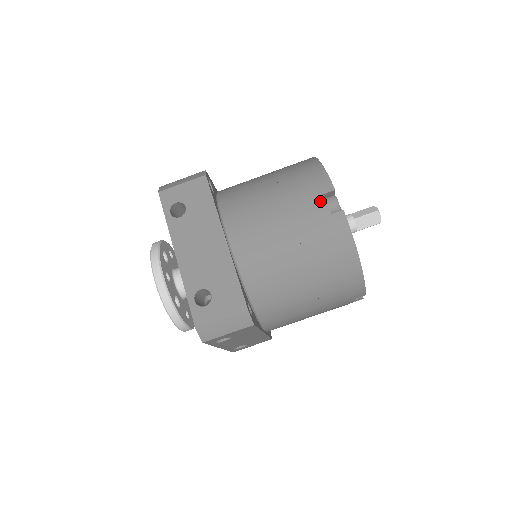
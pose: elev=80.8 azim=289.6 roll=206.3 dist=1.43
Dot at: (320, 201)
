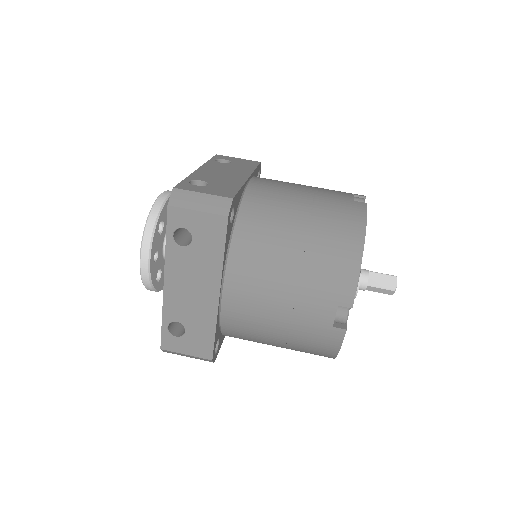
Dot at: (348, 194)
